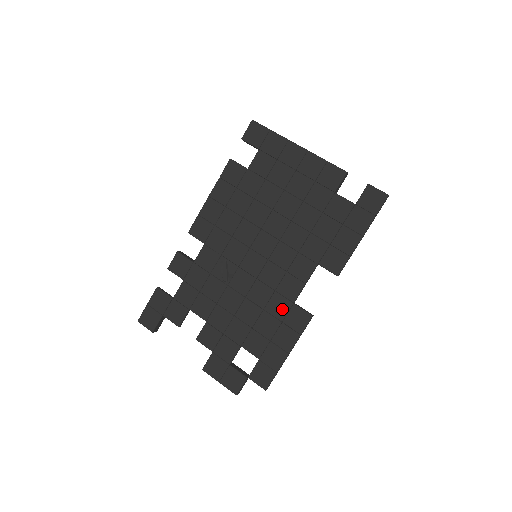
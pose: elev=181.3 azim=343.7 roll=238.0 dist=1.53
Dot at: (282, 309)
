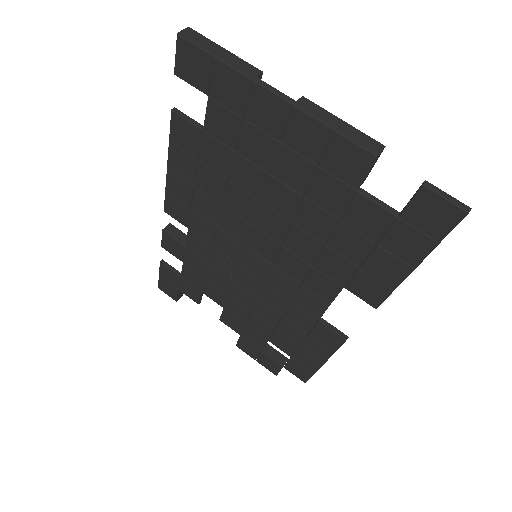
Dot at: (305, 322)
